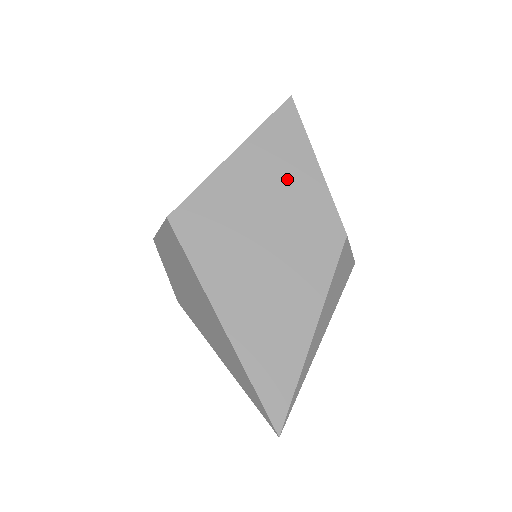
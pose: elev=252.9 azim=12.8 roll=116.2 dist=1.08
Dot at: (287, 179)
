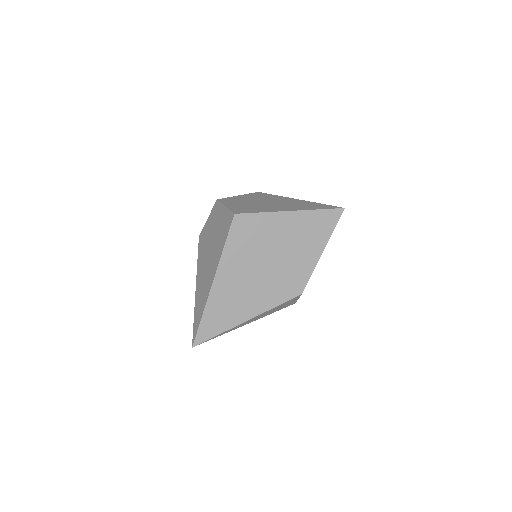
Dot at: (303, 246)
